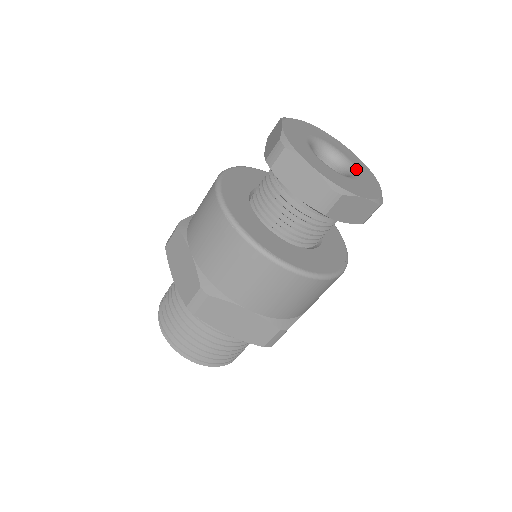
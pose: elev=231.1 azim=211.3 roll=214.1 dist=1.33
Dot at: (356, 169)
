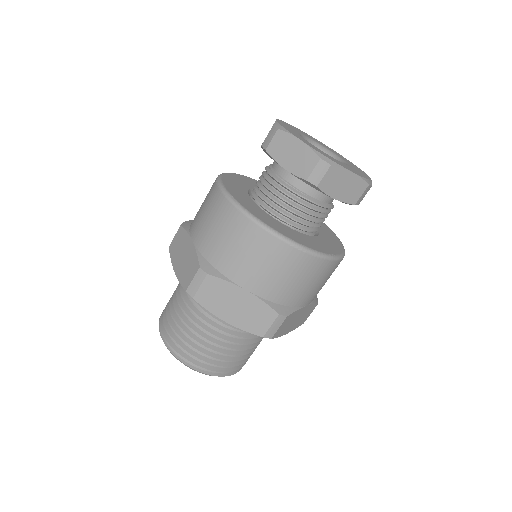
Dot at: (329, 149)
